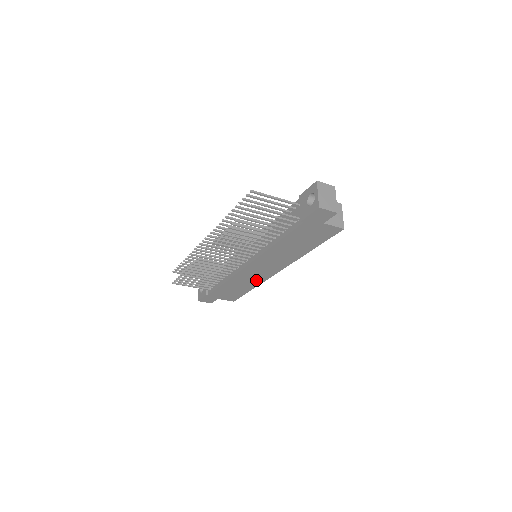
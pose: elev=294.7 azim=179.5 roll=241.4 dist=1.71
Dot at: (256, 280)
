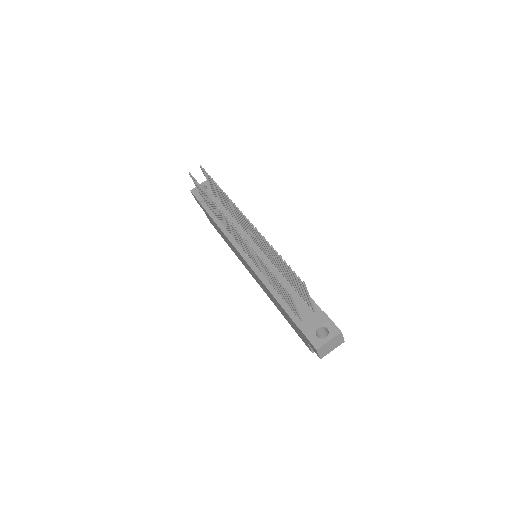
Dot at: occluded
